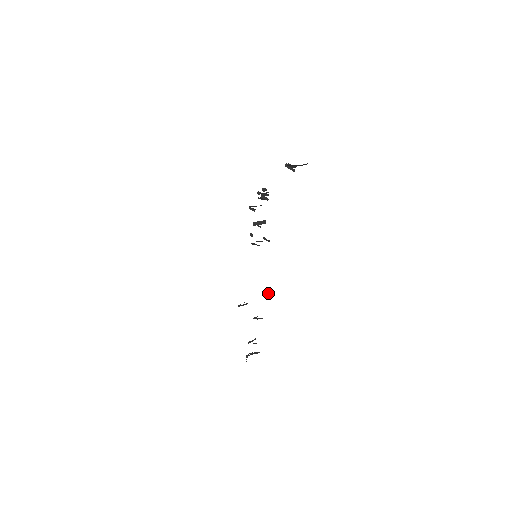
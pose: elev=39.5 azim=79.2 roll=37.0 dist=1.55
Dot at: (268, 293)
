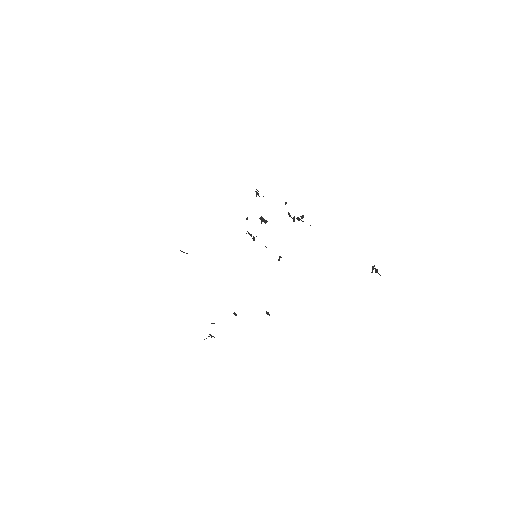
Dot at: (269, 314)
